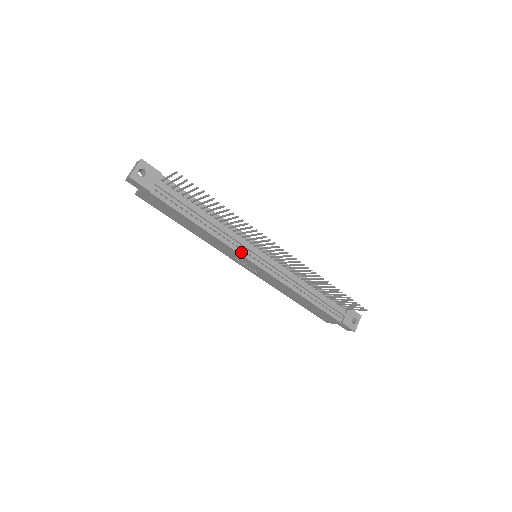
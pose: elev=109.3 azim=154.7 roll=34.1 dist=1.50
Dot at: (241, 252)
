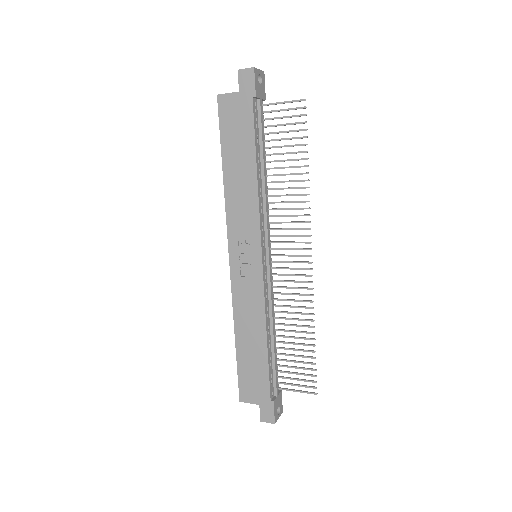
Dot at: (262, 233)
